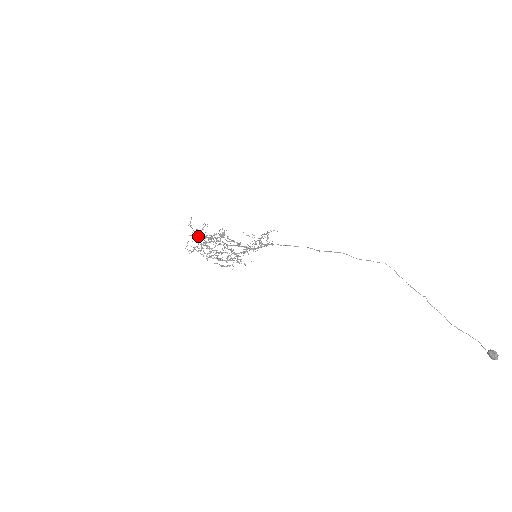
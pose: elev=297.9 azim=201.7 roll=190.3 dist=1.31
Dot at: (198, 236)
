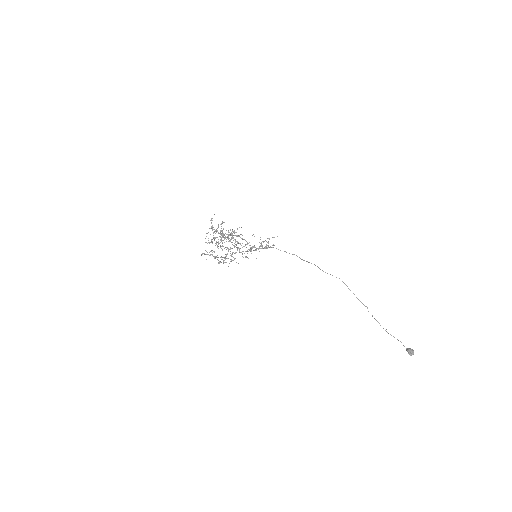
Dot at: (216, 230)
